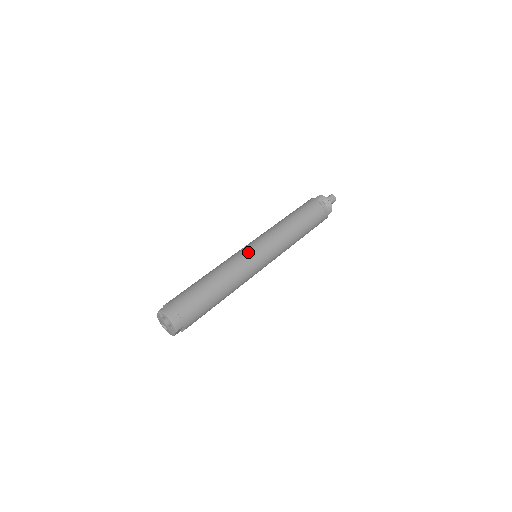
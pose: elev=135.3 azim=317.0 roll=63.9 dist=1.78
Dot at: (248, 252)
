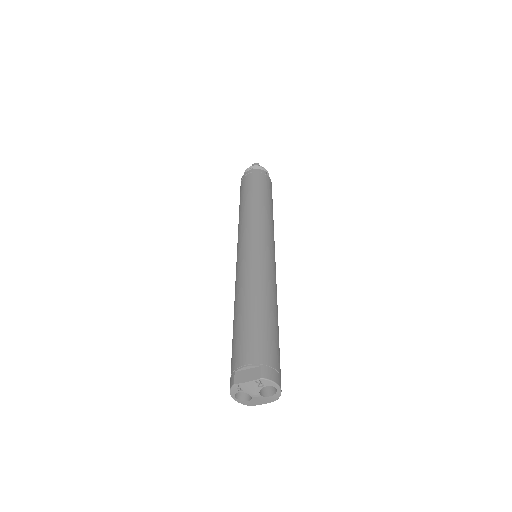
Dot at: (271, 256)
